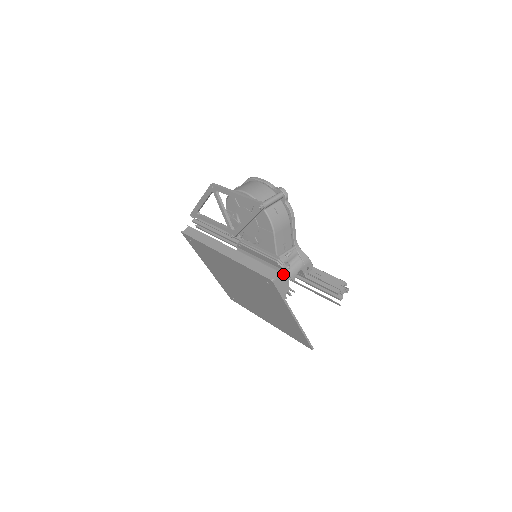
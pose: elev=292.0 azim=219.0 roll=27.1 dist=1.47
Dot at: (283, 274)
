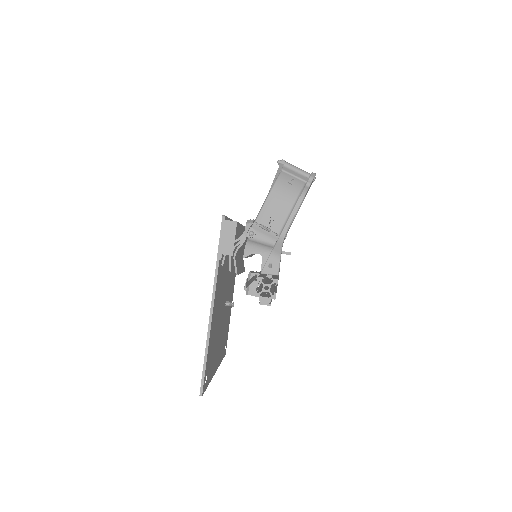
Dot at: (241, 236)
